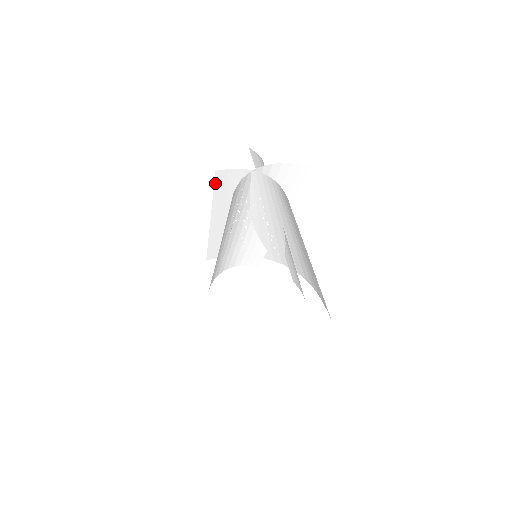
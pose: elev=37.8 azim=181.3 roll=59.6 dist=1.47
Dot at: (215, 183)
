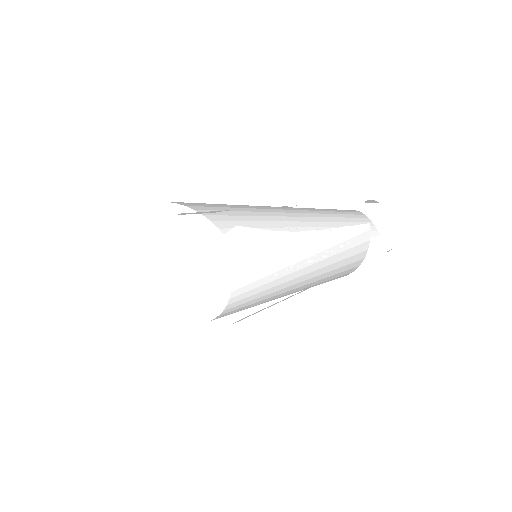
Dot at: occluded
